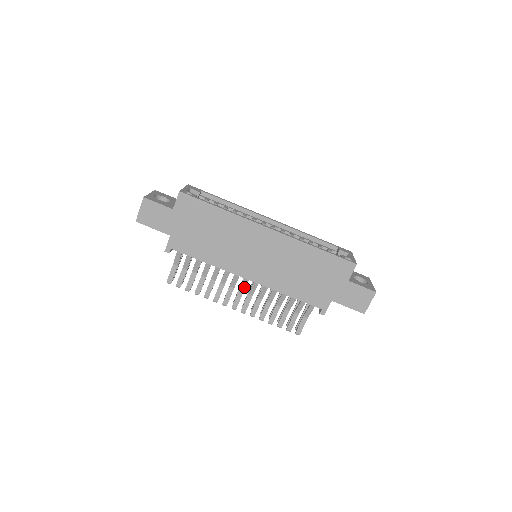
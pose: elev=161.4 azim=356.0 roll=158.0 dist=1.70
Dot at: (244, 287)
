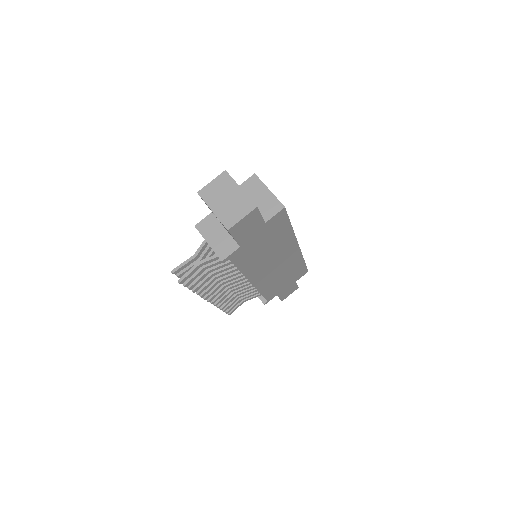
Dot at: (232, 284)
